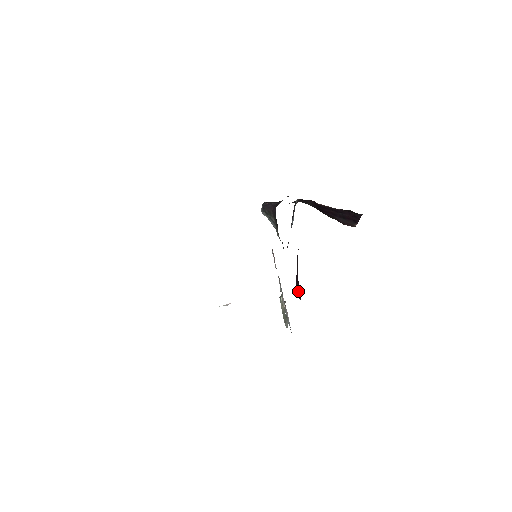
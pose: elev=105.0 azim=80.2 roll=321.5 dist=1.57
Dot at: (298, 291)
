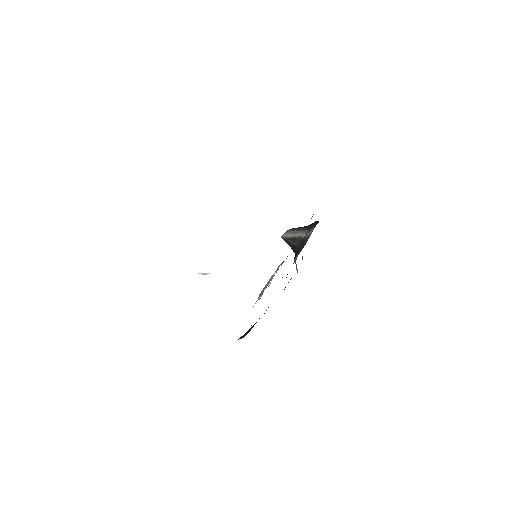
Dot at: (243, 336)
